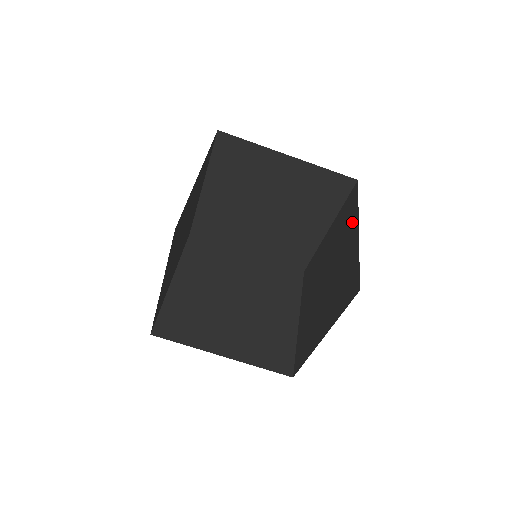
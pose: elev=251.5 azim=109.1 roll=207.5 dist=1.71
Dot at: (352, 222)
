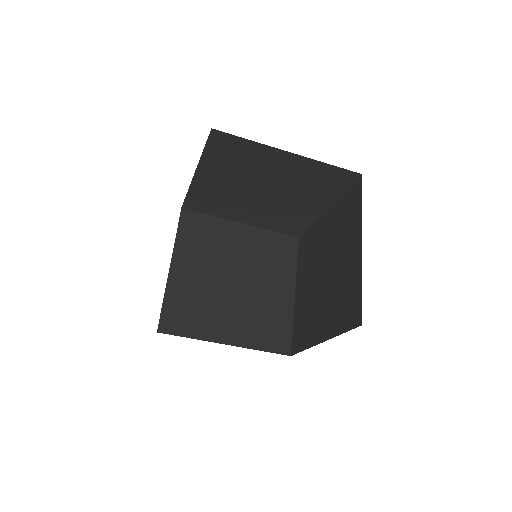
Dot at: (355, 228)
